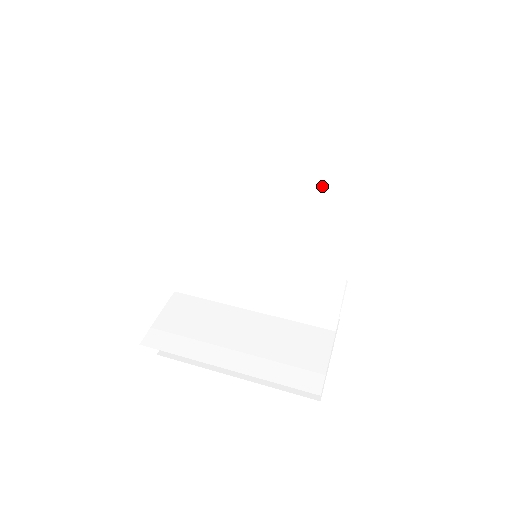
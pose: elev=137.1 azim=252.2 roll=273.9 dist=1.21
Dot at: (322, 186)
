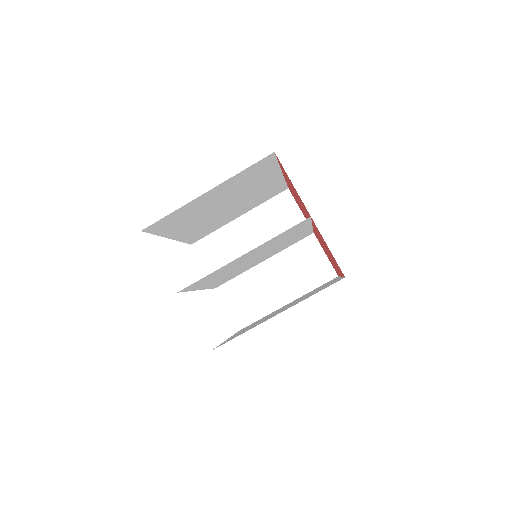
Dot at: (287, 234)
